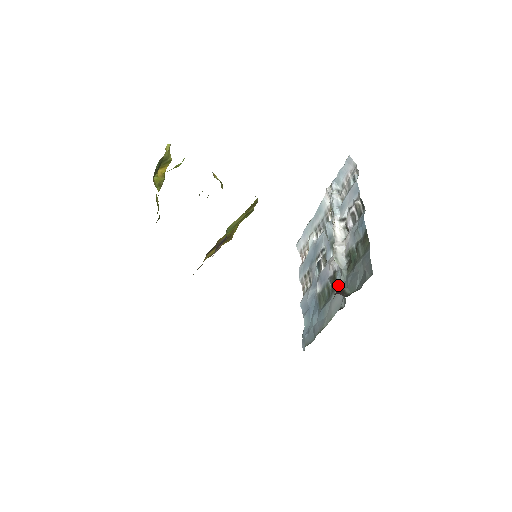
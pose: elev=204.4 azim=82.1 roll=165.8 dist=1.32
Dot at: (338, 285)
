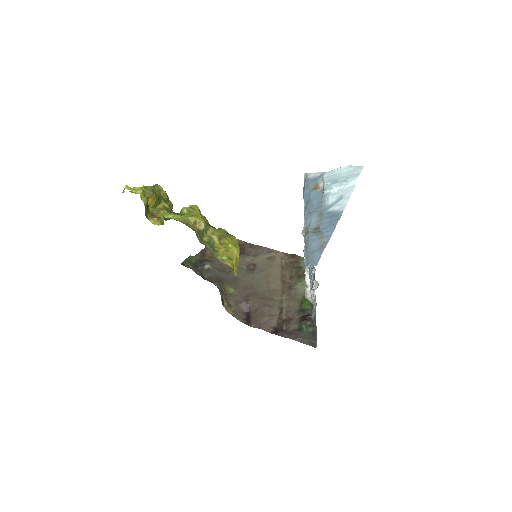
Dot at: occluded
